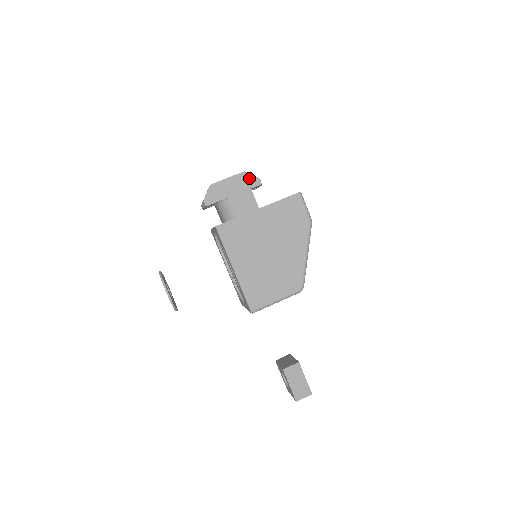
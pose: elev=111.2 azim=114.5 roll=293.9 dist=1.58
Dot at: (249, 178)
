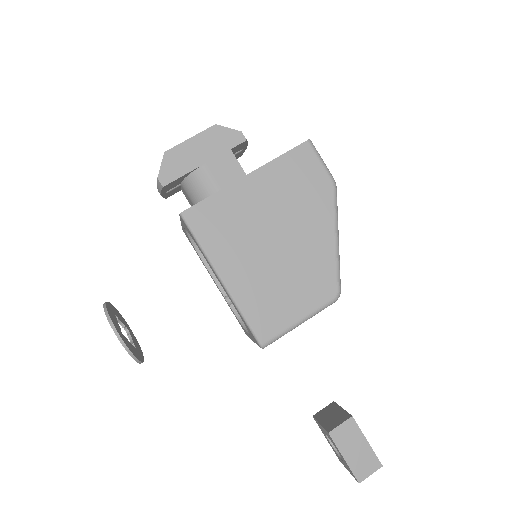
Dot at: (225, 133)
